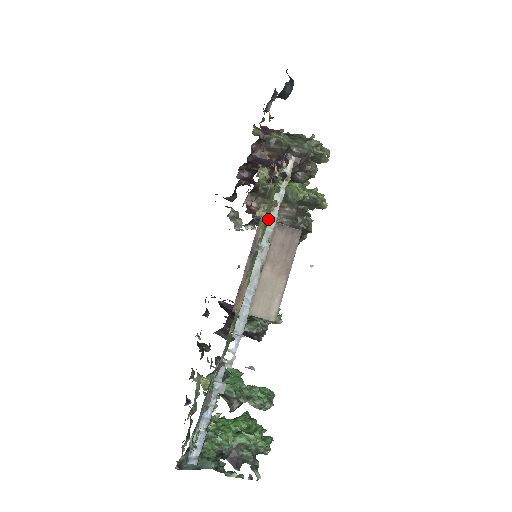
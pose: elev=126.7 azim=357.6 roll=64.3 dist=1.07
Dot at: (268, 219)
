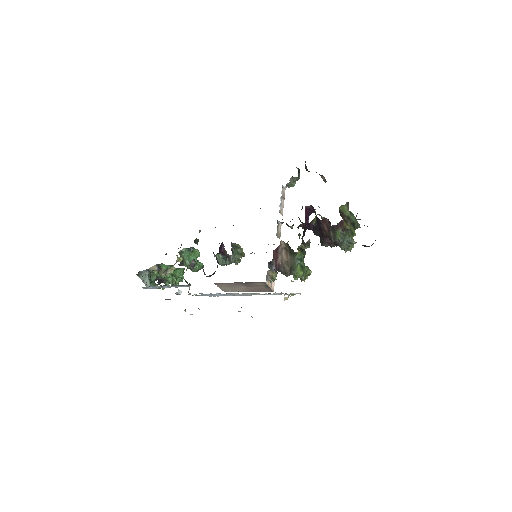
Dot at: occluded
